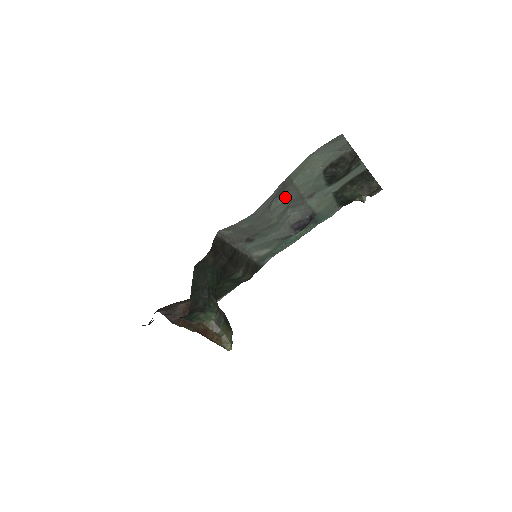
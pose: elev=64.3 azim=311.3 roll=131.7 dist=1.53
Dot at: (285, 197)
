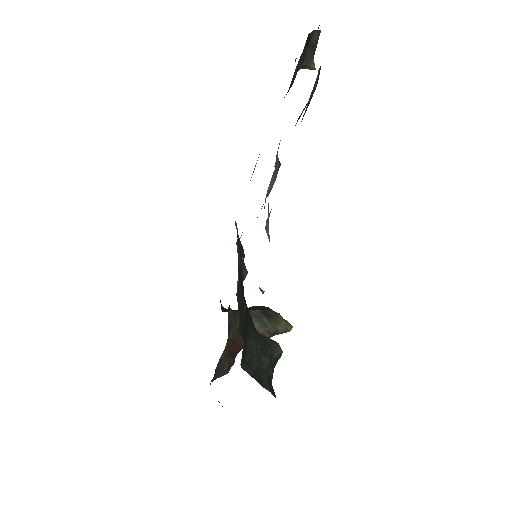
Dot at: (271, 209)
